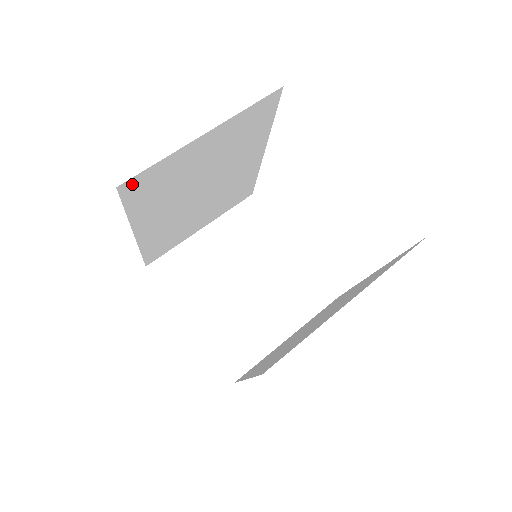
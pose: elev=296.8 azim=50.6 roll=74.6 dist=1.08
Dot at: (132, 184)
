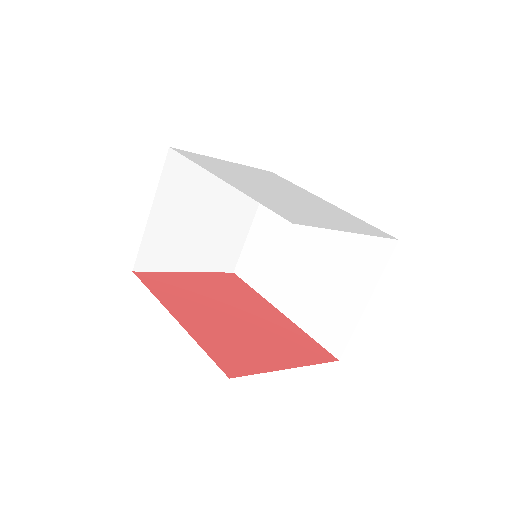
Dot at: occluded
